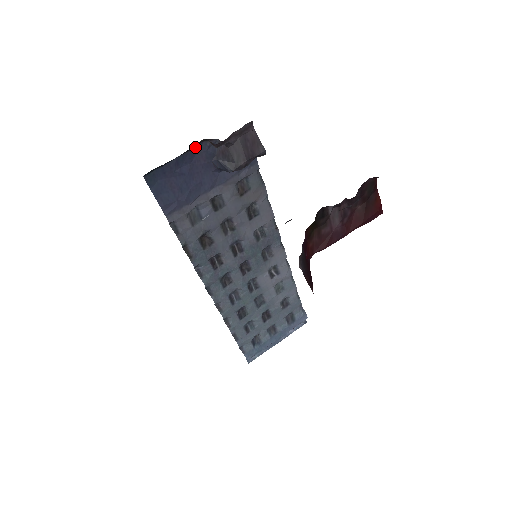
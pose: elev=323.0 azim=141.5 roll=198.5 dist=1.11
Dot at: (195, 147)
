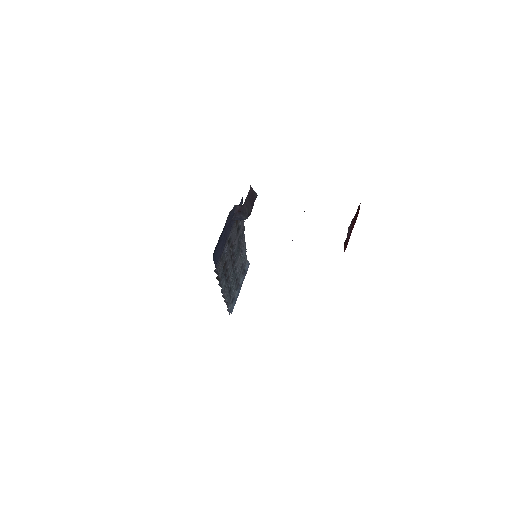
Dot at: (227, 218)
